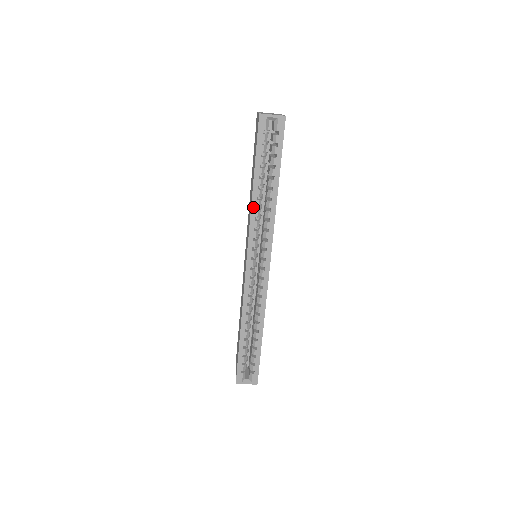
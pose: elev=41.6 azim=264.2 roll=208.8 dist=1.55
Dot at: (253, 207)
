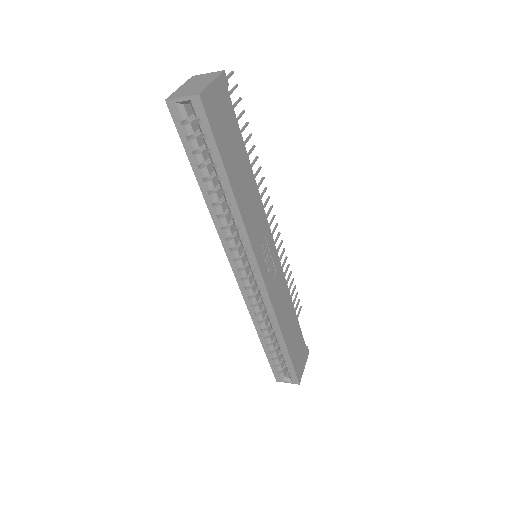
Dot at: (213, 215)
